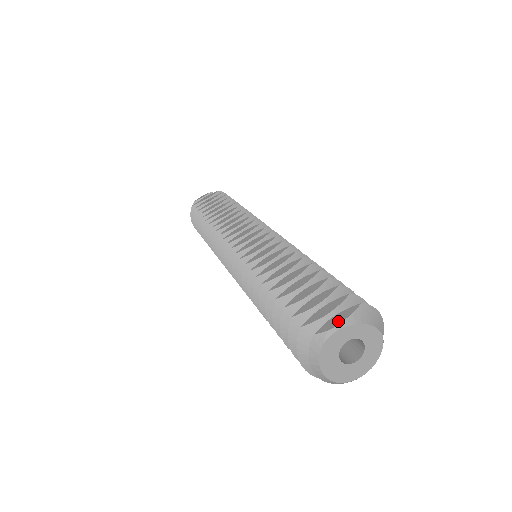
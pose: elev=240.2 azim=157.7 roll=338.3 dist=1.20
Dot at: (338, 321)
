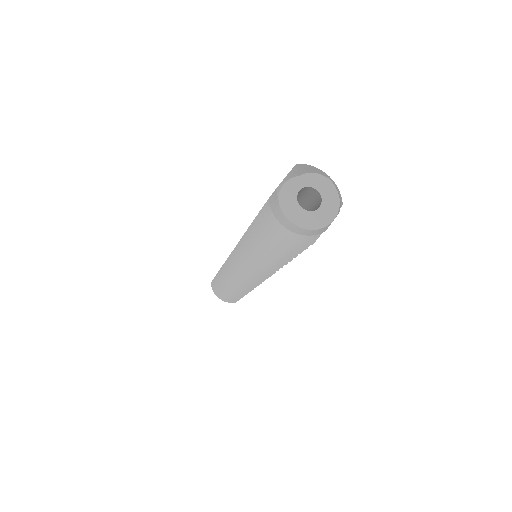
Dot at: occluded
